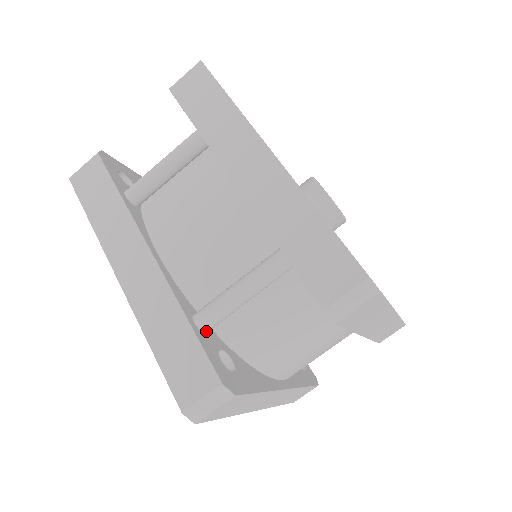
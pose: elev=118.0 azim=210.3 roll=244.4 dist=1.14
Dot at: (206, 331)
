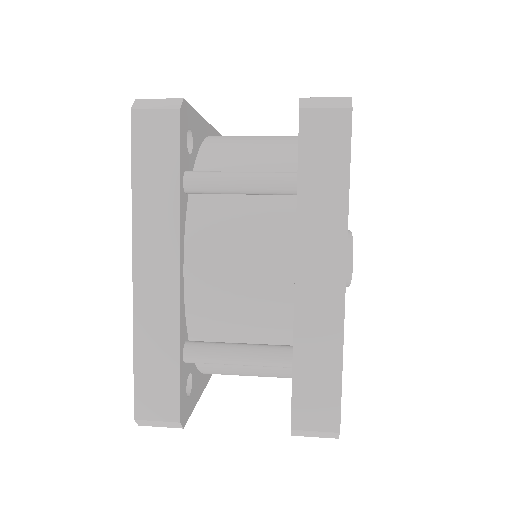
Dot at: (188, 362)
